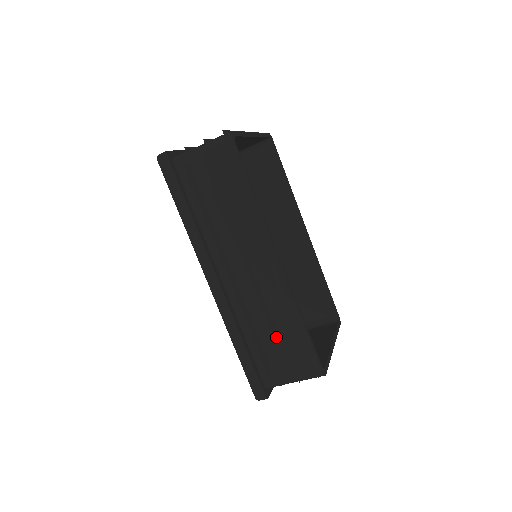
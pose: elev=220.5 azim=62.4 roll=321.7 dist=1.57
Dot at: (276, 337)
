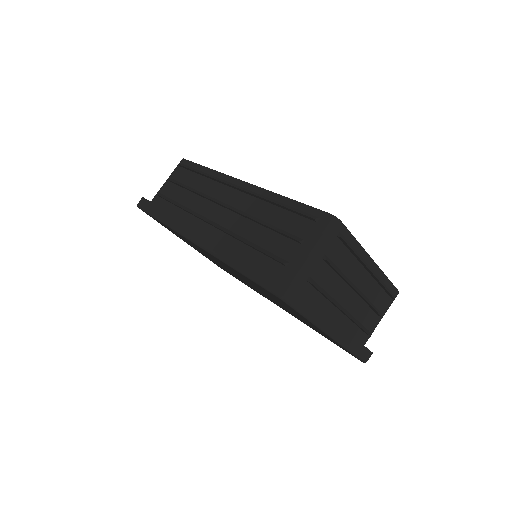
Dot at: (268, 226)
